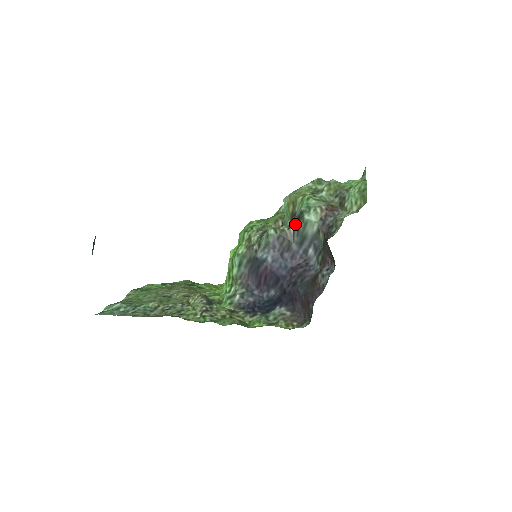
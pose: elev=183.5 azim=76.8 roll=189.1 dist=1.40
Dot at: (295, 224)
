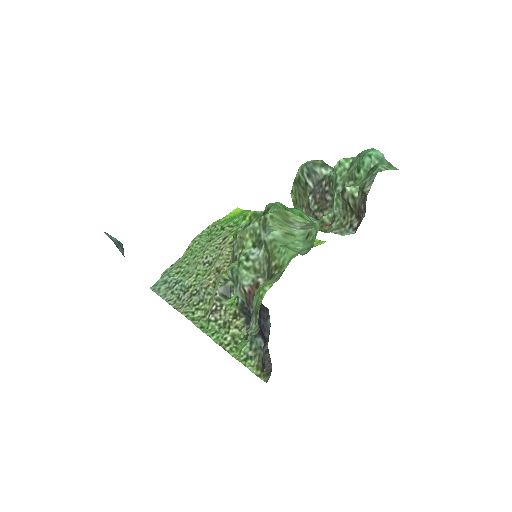
Dot at: occluded
